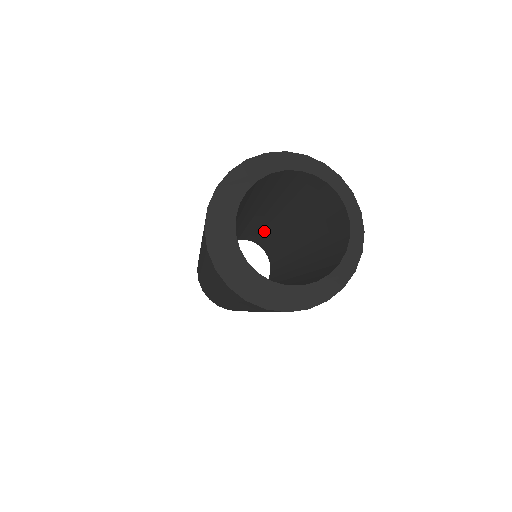
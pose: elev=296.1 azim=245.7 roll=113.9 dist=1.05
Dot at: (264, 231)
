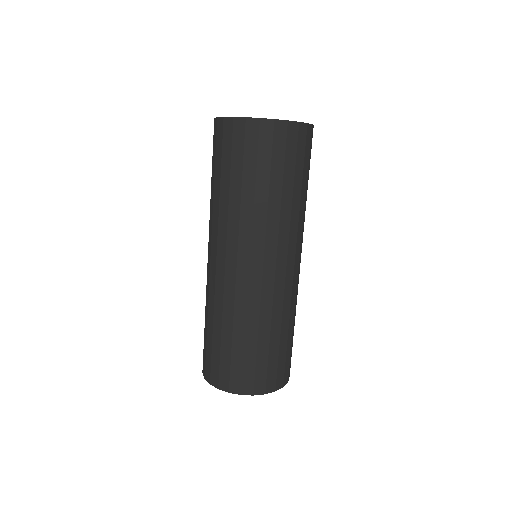
Dot at: occluded
